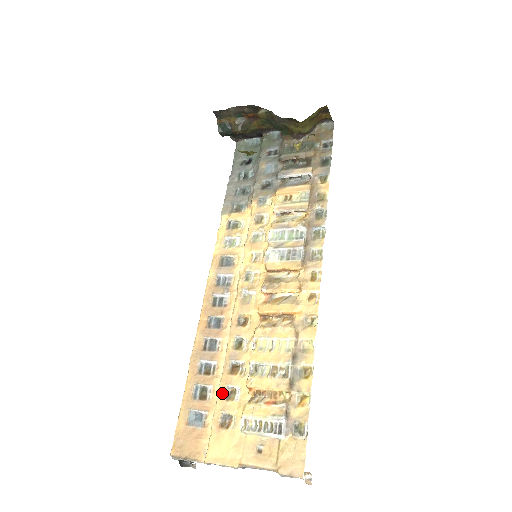
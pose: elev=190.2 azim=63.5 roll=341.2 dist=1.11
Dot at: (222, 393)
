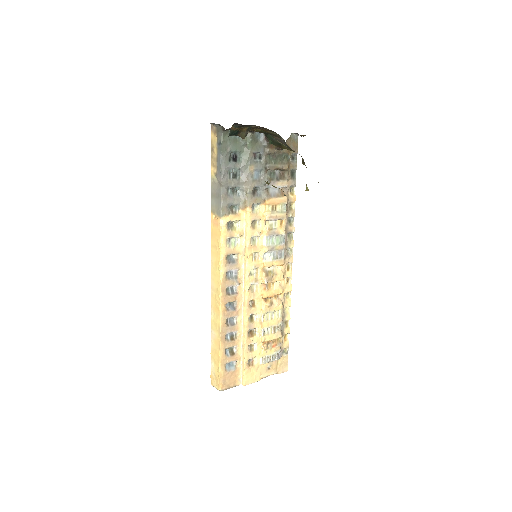
Dot at: (247, 349)
